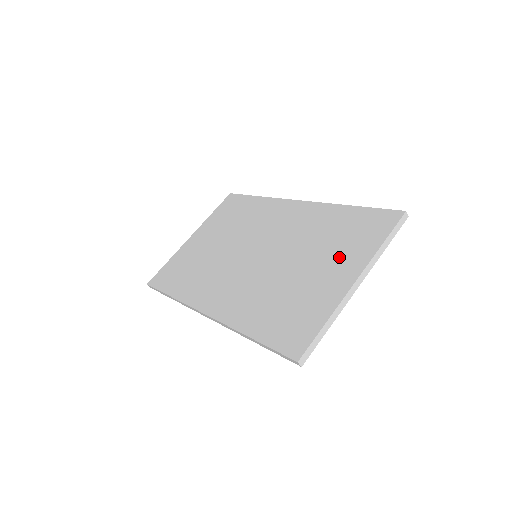
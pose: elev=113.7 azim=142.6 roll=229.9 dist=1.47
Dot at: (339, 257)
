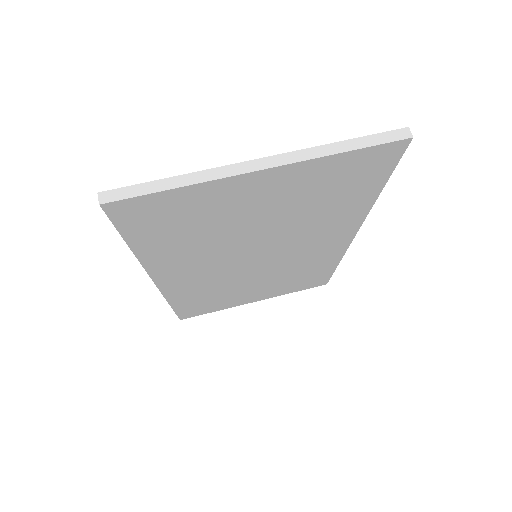
Dot at: occluded
